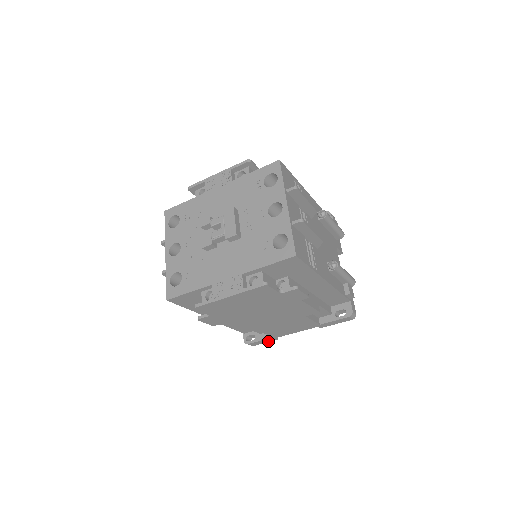
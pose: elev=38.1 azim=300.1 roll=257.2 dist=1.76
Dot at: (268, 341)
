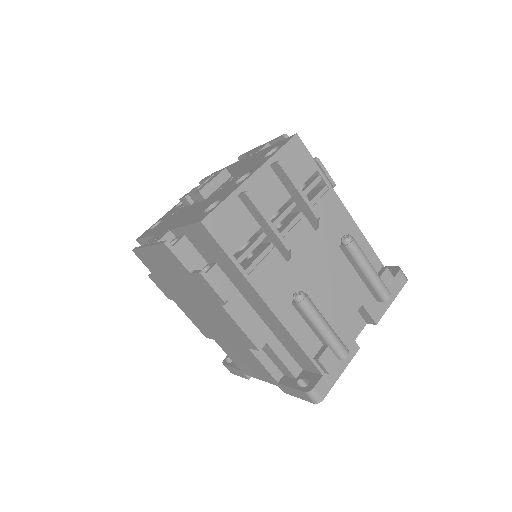
Dot at: (241, 375)
